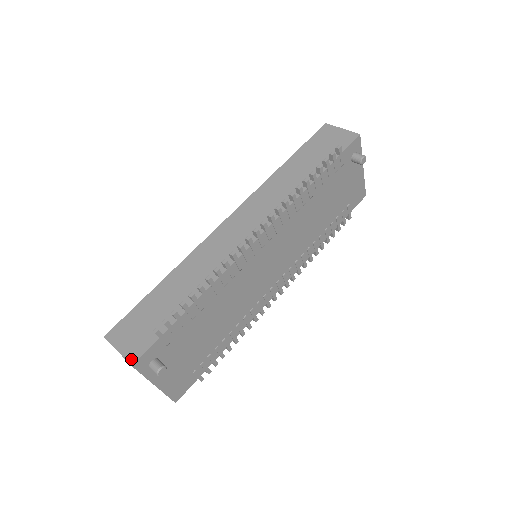
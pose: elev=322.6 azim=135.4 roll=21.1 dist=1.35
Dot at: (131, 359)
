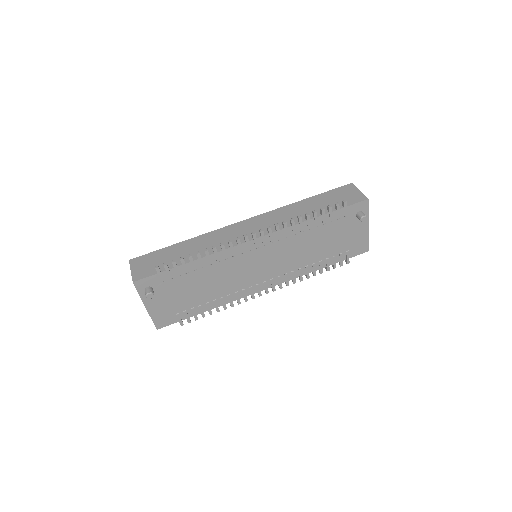
Dot at: (135, 278)
